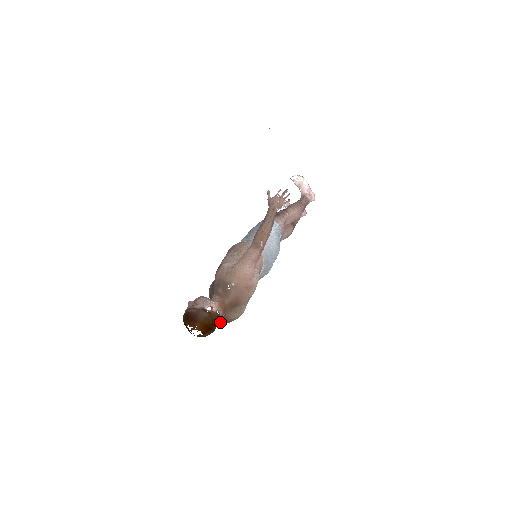
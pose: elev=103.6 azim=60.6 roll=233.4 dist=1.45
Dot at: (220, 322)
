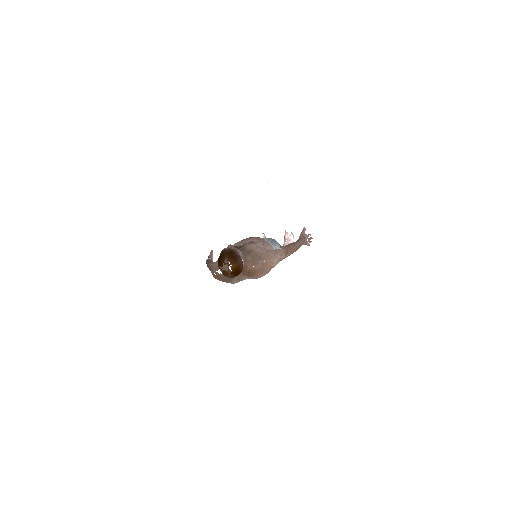
Dot at: (222, 275)
